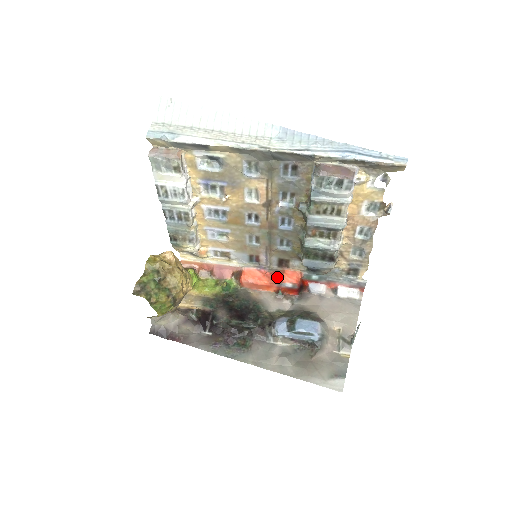
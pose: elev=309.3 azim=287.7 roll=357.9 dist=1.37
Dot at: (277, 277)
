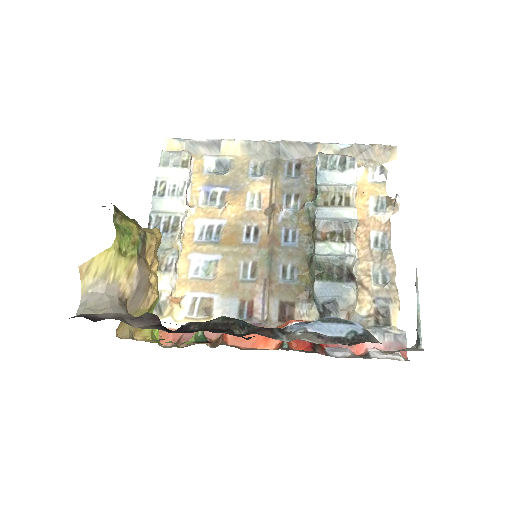
Dot at: (279, 326)
